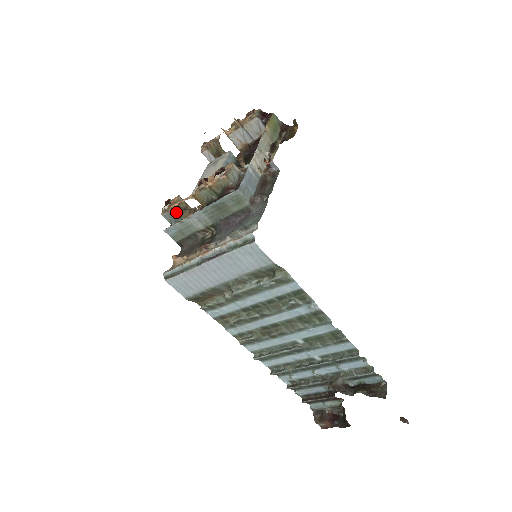
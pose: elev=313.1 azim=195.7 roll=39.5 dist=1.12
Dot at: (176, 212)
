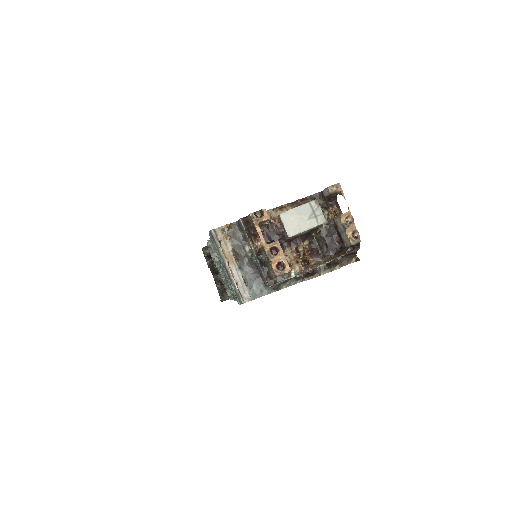
Dot at: (254, 225)
